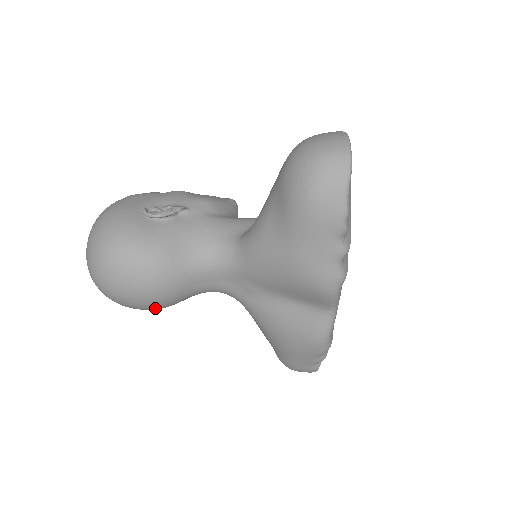
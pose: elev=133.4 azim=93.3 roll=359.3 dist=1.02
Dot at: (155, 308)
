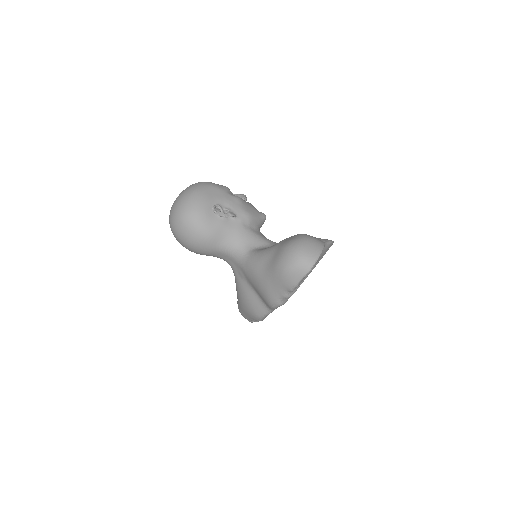
Dot at: (191, 251)
